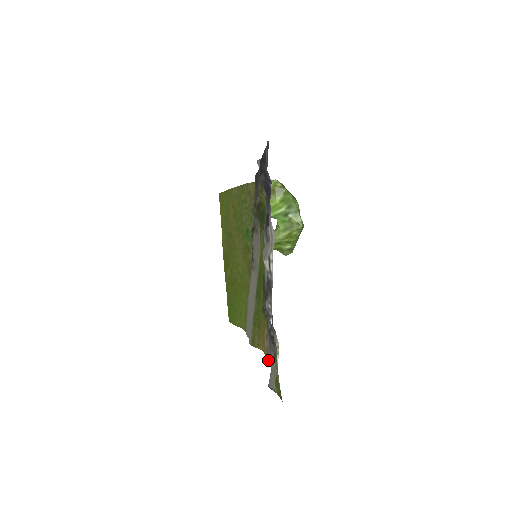
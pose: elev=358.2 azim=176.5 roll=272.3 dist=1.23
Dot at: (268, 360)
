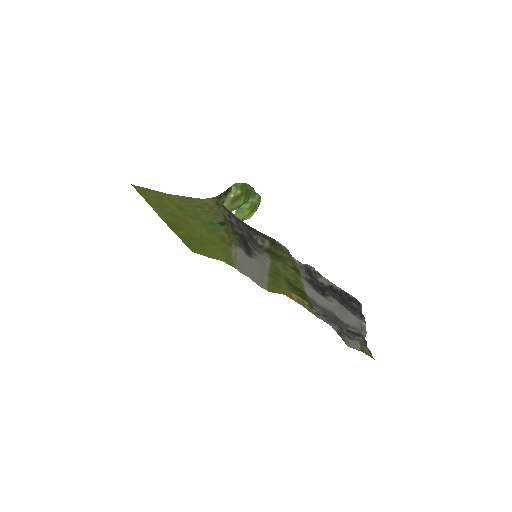
Dot at: occluded
